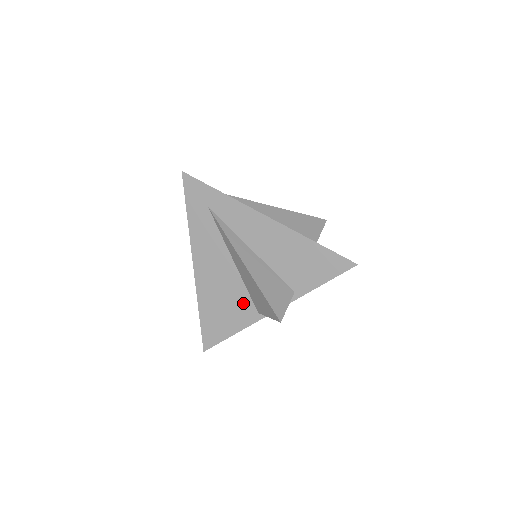
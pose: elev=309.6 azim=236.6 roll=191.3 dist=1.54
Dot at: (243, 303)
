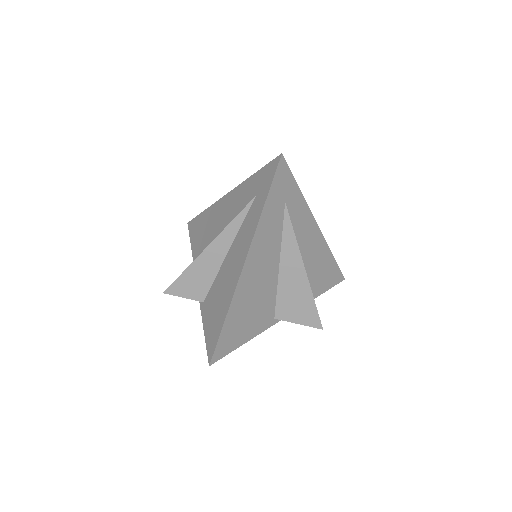
Dot at: (268, 308)
